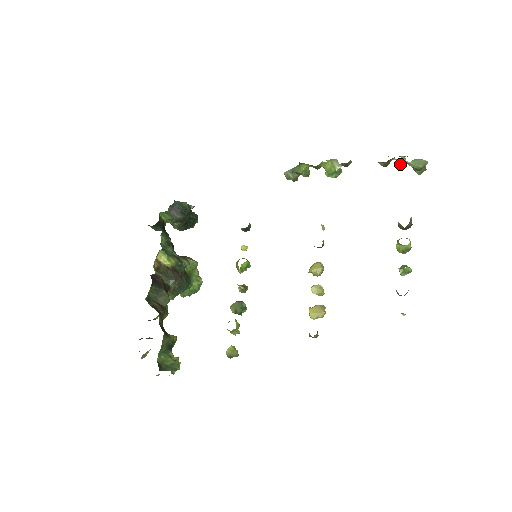
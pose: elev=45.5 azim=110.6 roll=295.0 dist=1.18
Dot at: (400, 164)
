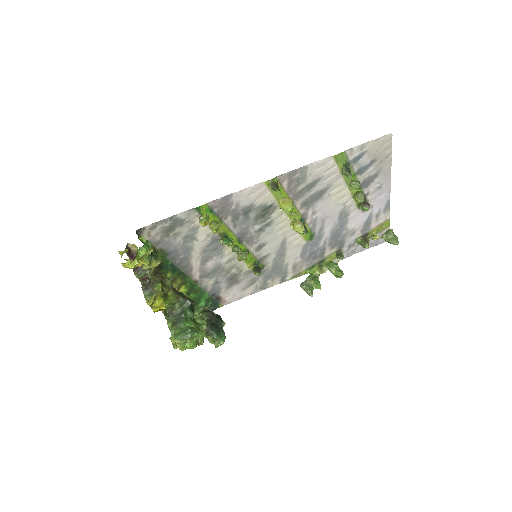
Dot at: (375, 238)
